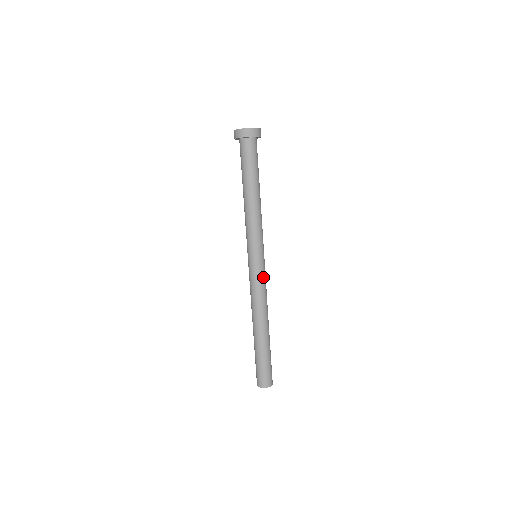
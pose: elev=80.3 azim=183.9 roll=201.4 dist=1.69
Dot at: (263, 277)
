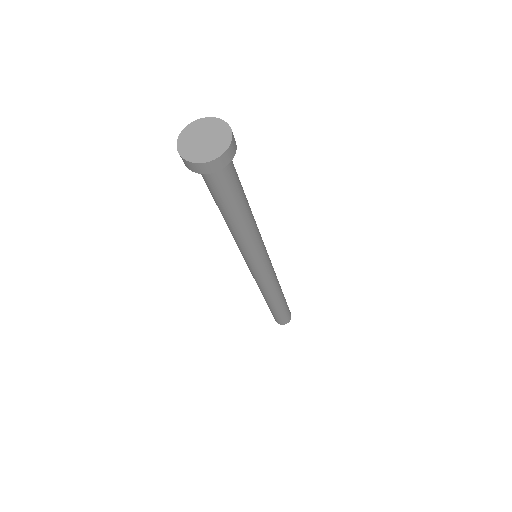
Dot at: (267, 276)
